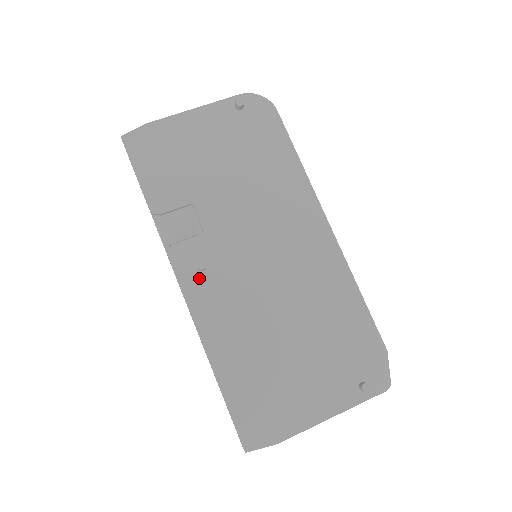
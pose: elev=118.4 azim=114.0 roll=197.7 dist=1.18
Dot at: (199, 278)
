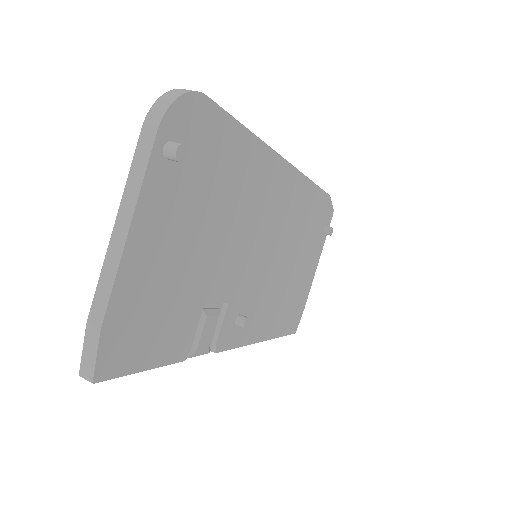
Dot at: occluded
